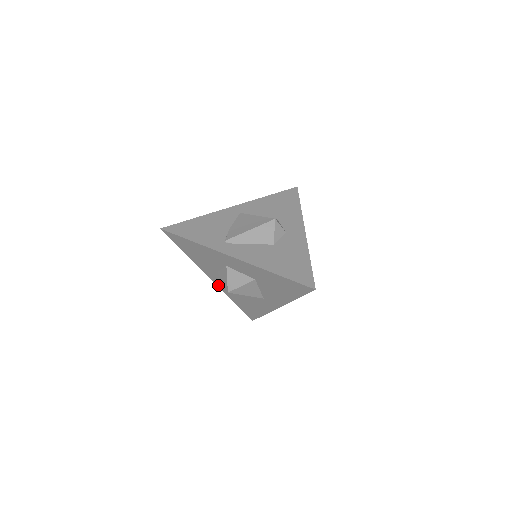
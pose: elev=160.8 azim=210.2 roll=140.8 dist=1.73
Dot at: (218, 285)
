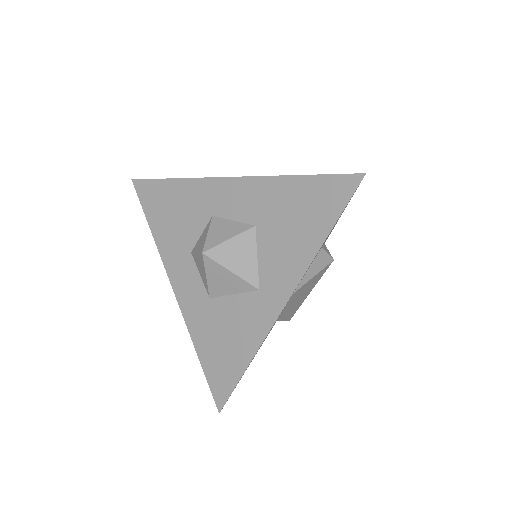
Dot at: (181, 304)
